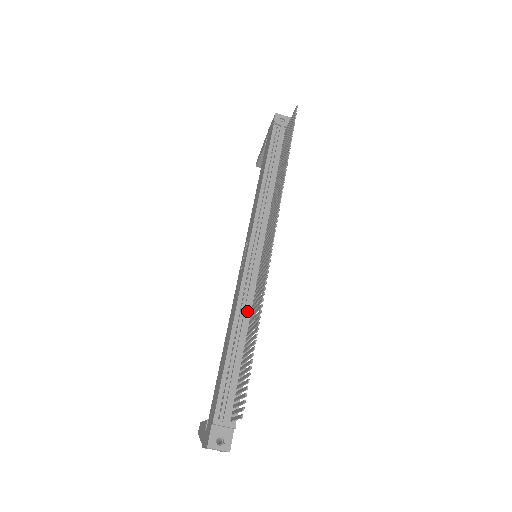
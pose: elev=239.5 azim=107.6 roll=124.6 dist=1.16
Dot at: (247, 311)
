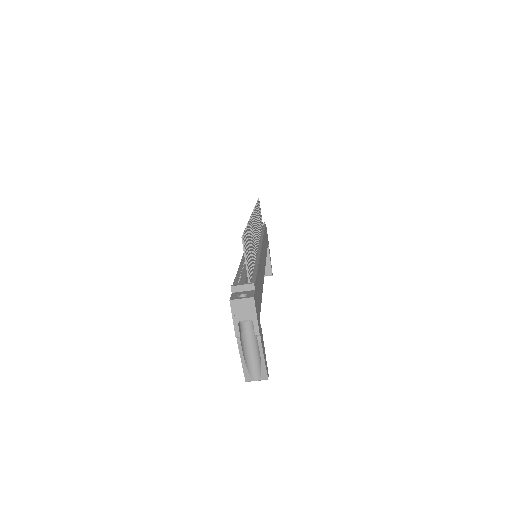
Dot at: occluded
